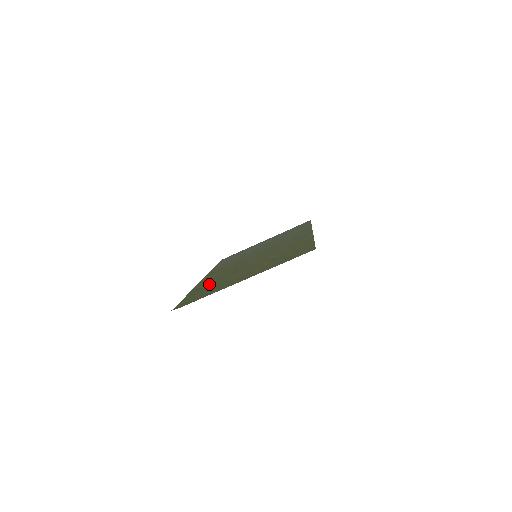
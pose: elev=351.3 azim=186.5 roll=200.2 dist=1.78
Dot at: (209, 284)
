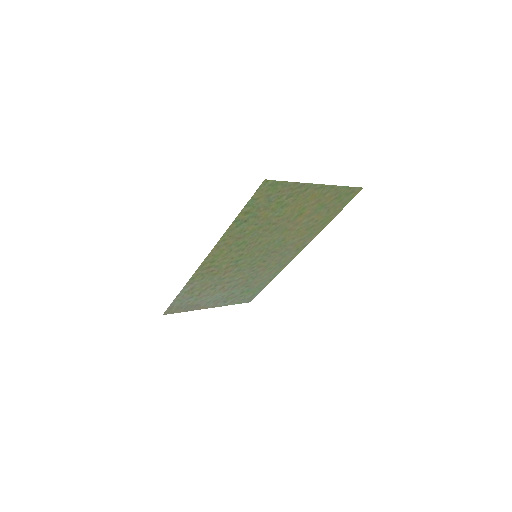
Dot at: (251, 223)
